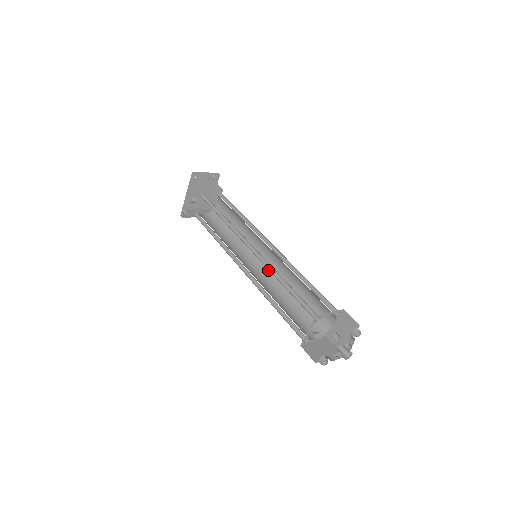
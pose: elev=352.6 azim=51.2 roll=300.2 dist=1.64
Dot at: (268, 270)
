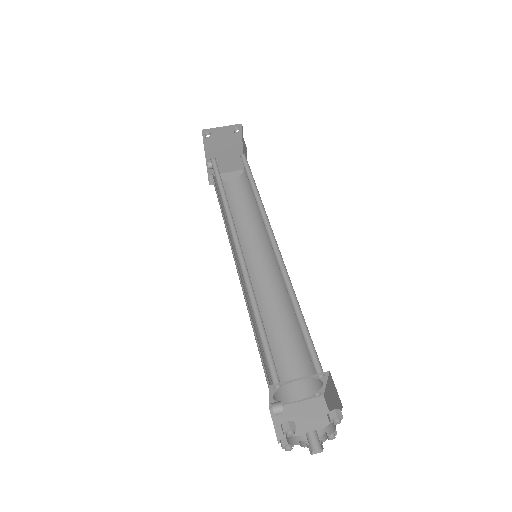
Dot at: (275, 274)
